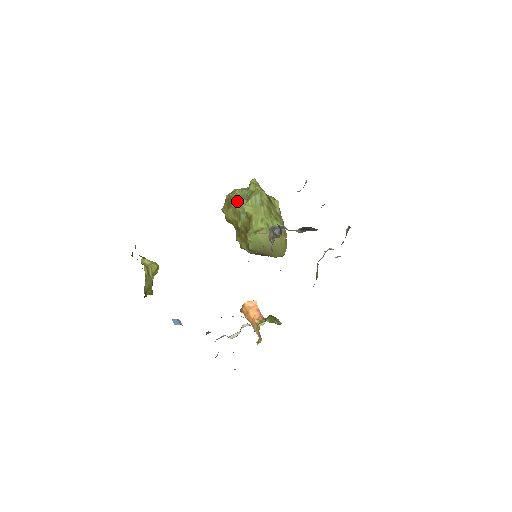
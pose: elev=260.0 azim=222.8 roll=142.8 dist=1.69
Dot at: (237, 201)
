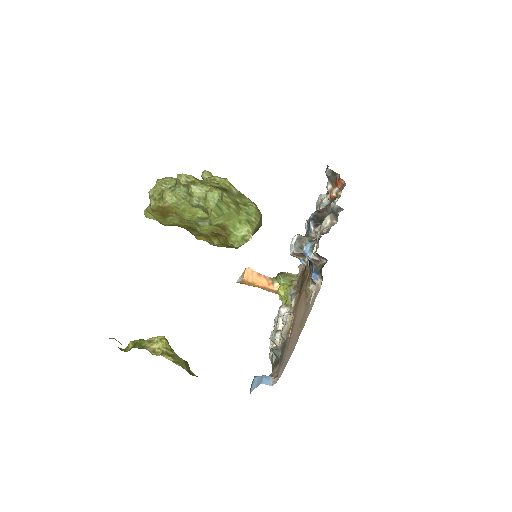
Dot at: (182, 212)
